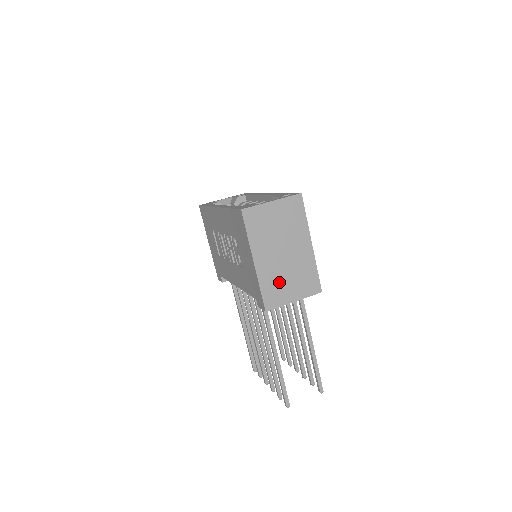
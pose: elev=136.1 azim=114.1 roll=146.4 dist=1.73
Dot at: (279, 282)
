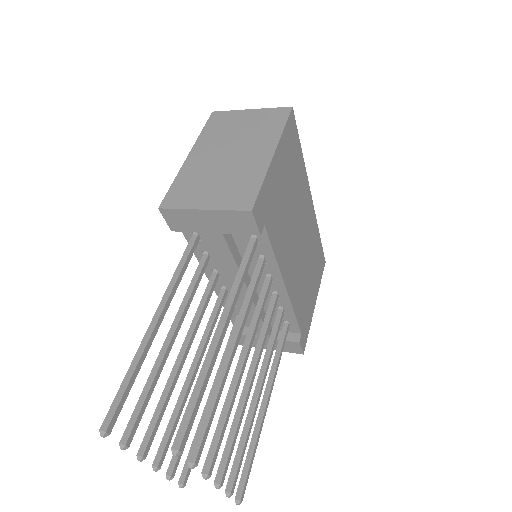
Dot at: (201, 182)
